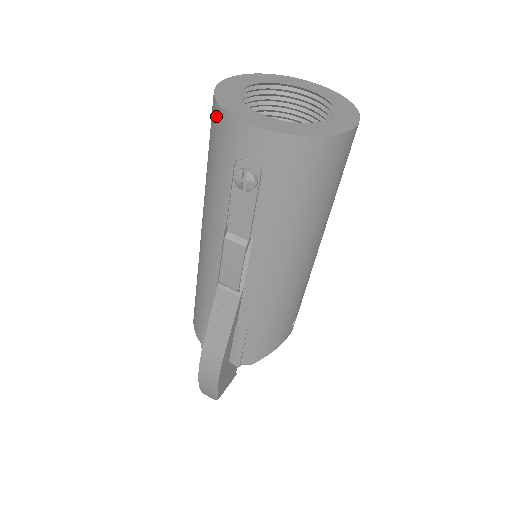
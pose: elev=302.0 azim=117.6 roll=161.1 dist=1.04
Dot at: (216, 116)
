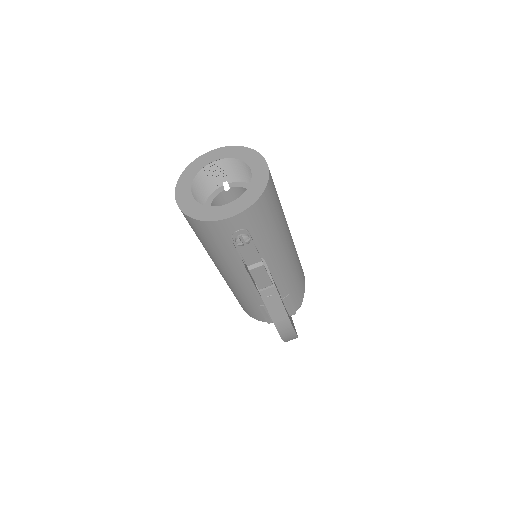
Dot at: (200, 225)
